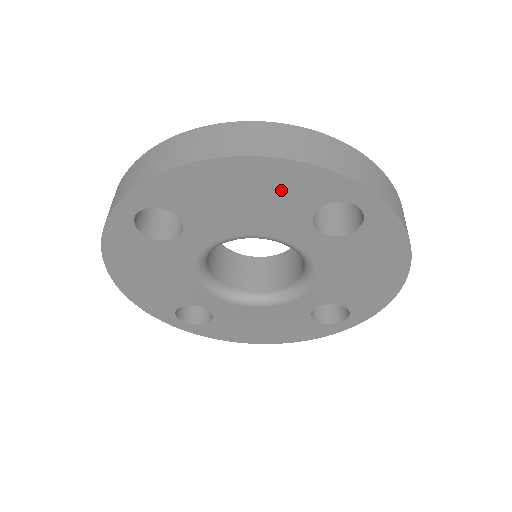
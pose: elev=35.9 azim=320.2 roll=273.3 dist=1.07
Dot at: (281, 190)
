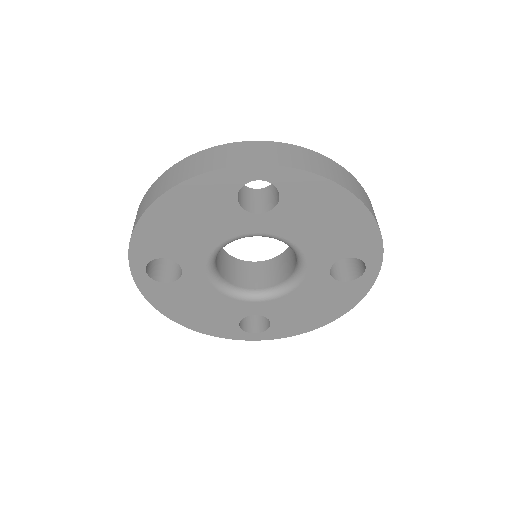
Dot at: (350, 234)
